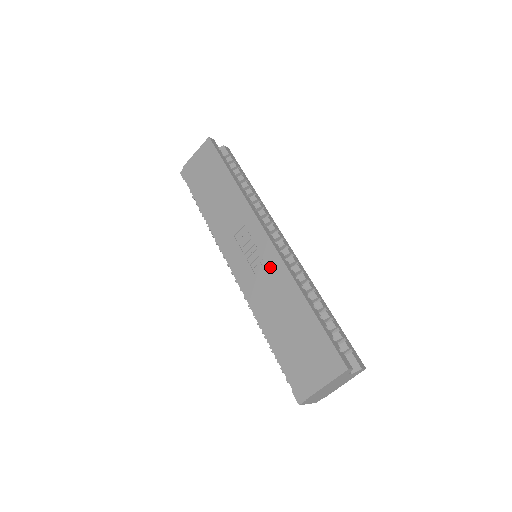
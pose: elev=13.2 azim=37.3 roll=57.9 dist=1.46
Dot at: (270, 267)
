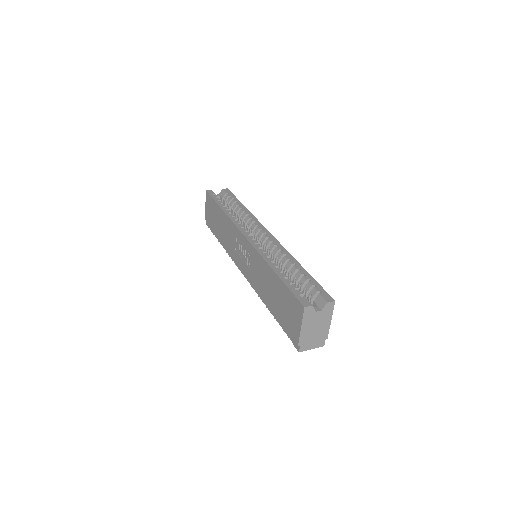
Dot at: (253, 259)
